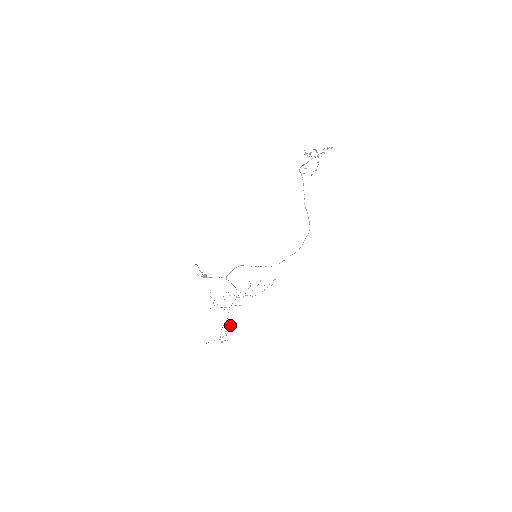
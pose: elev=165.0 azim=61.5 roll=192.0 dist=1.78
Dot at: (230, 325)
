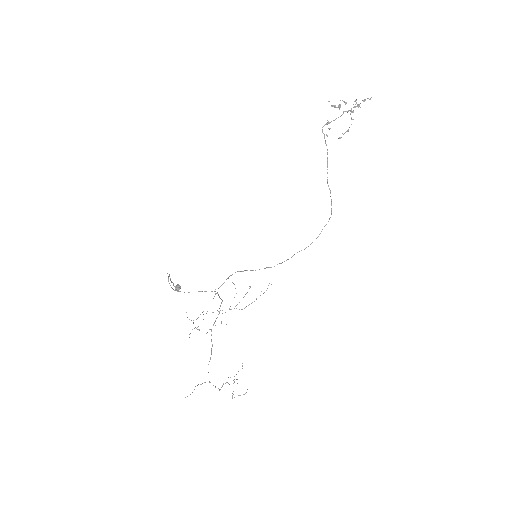
Dot at: occluded
